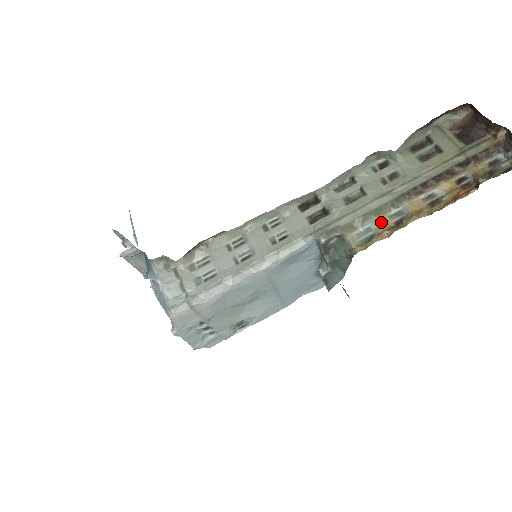
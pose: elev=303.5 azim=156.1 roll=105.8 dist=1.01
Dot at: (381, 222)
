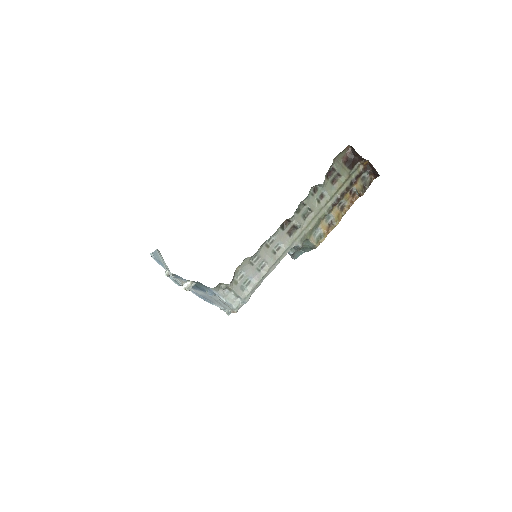
Dot at: (323, 226)
